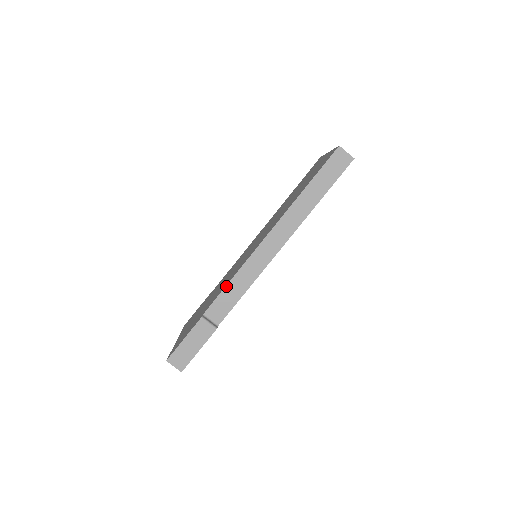
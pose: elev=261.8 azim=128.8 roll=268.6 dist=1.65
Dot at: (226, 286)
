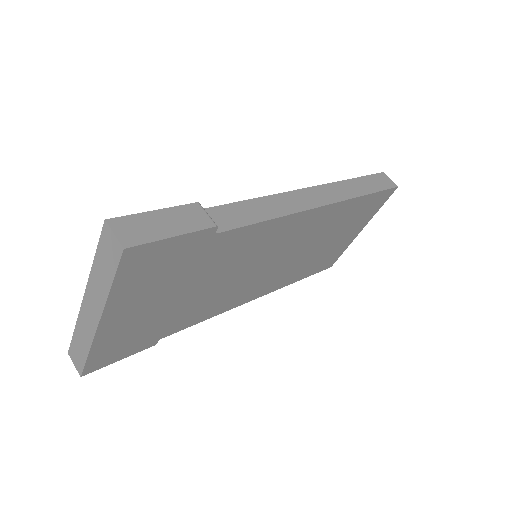
Dot at: (243, 201)
